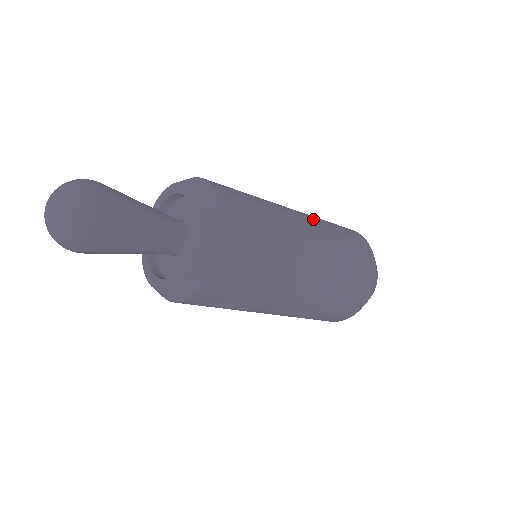
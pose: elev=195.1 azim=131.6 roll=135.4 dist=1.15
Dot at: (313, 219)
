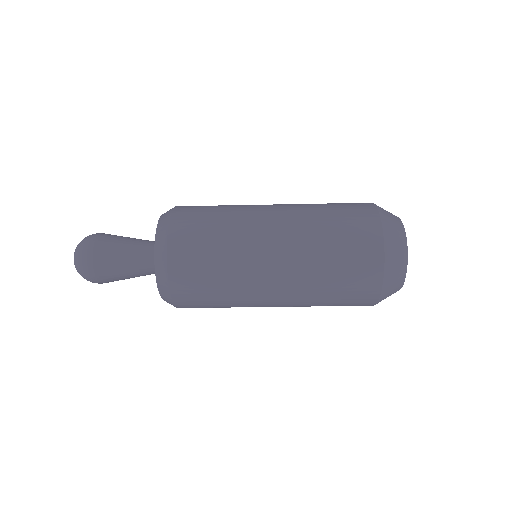
Dot at: (294, 206)
